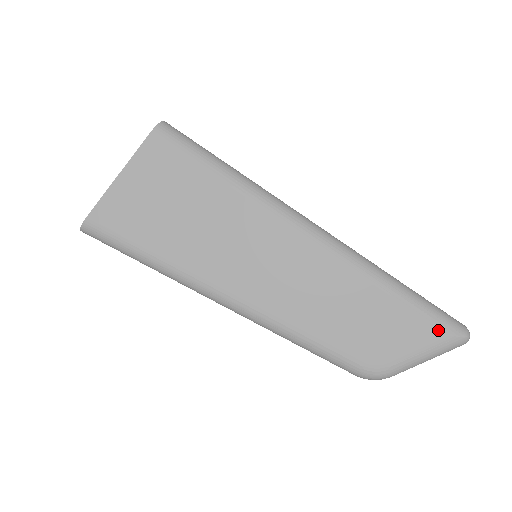
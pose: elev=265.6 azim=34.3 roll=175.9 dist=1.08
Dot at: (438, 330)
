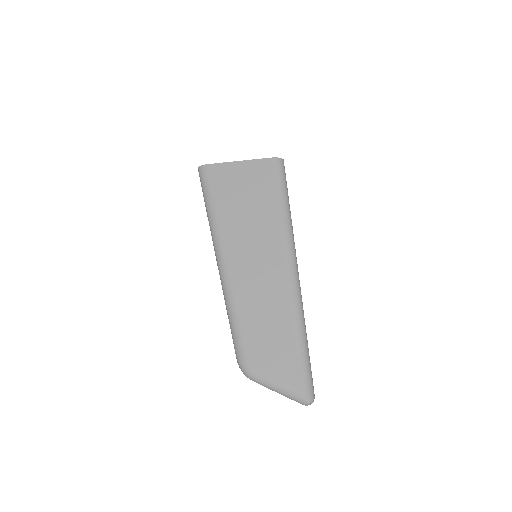
Dot at: (298, 380)
